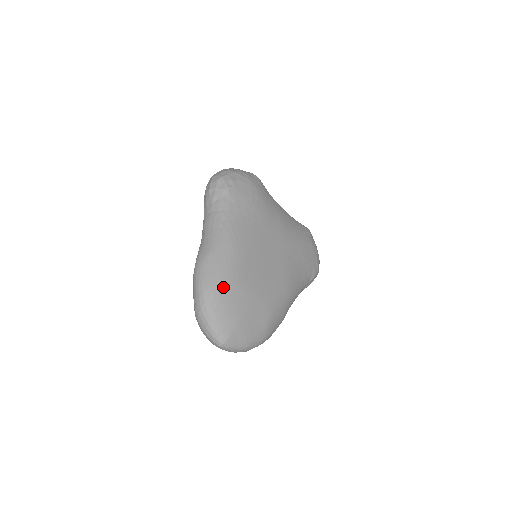
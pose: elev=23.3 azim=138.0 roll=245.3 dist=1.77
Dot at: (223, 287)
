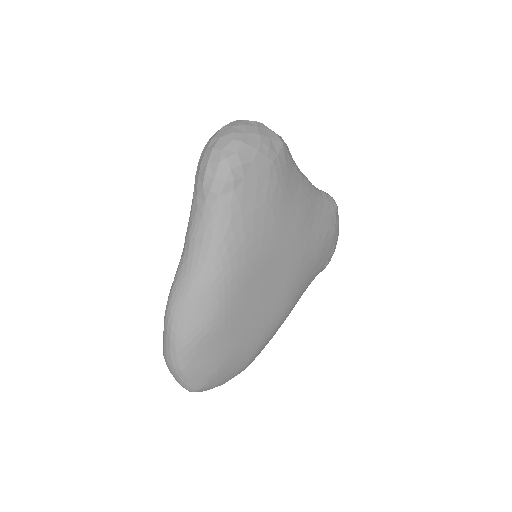
Dot at: (203, 338)
